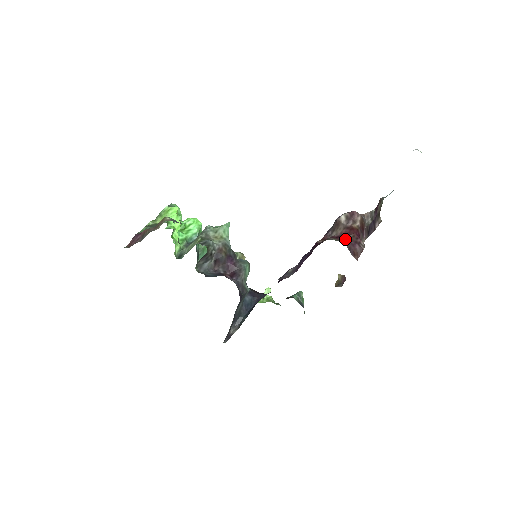
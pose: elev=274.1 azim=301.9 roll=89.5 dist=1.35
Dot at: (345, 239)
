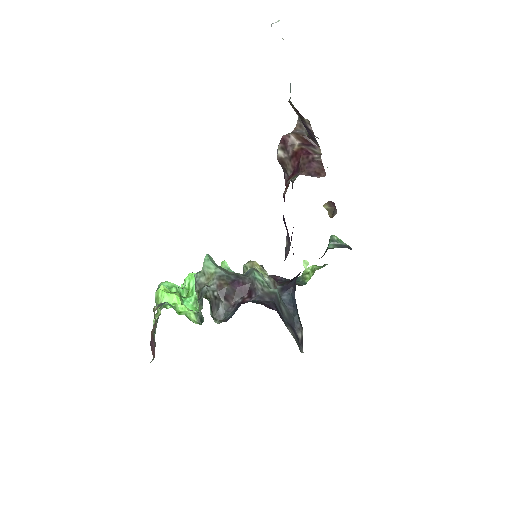
Dot at: (299, 169)
